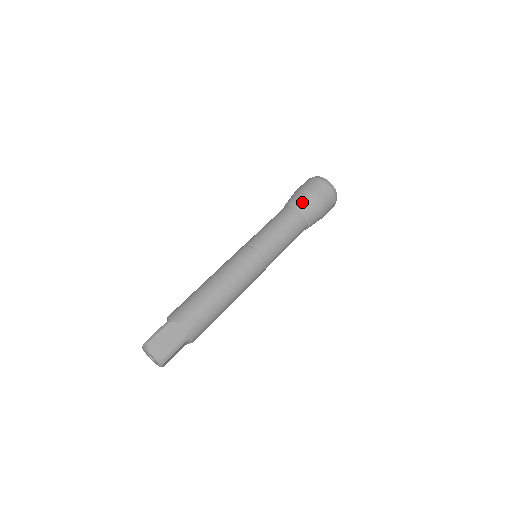
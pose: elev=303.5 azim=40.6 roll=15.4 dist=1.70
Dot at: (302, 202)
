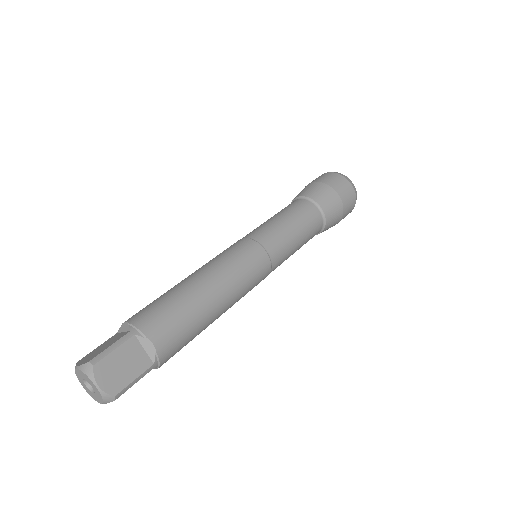
Dot at: (297, 195)
